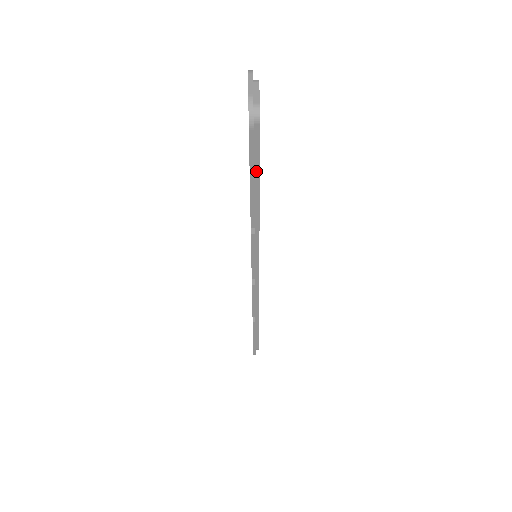
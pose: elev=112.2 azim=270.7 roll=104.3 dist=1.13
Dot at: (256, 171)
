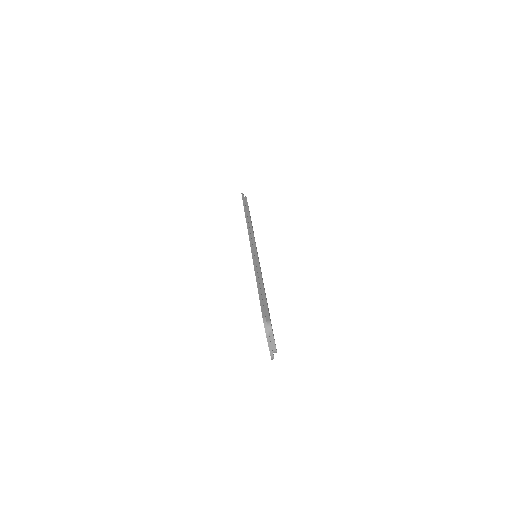
Dot at: occluded
